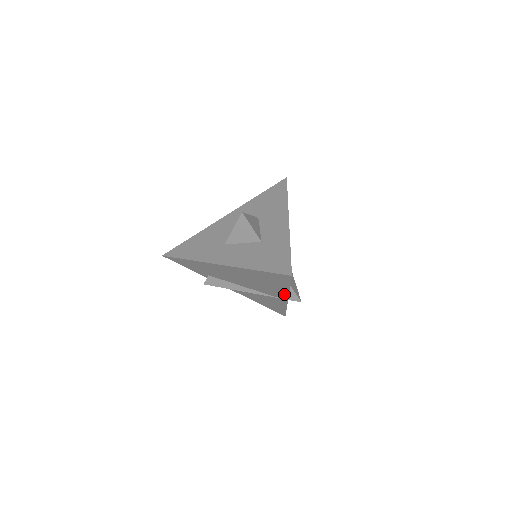
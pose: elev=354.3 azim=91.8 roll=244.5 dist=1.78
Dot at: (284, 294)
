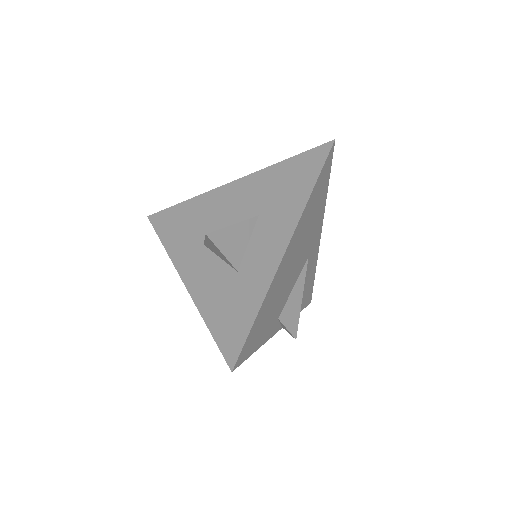
Dot at: occluded
